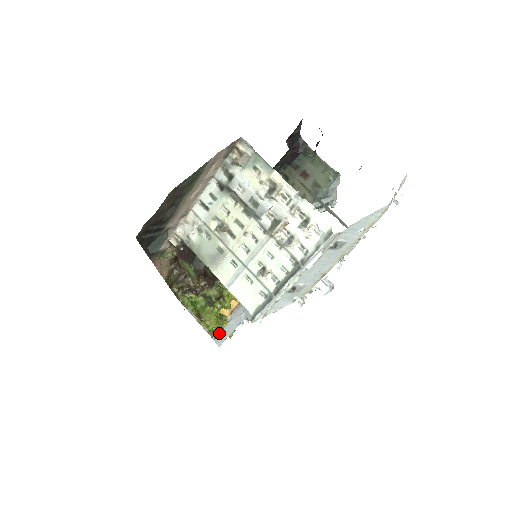
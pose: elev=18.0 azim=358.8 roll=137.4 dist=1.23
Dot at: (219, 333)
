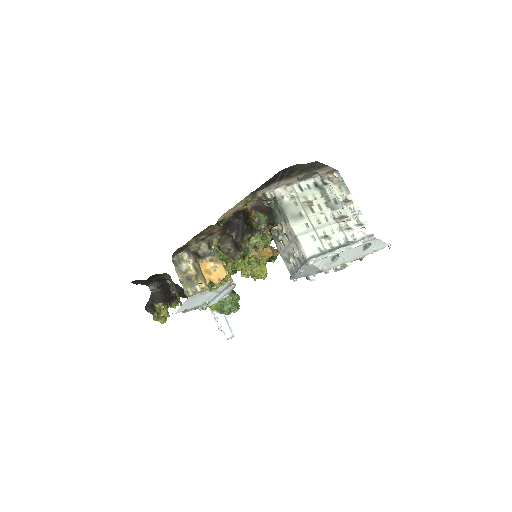
Dot at: (220, 285)
